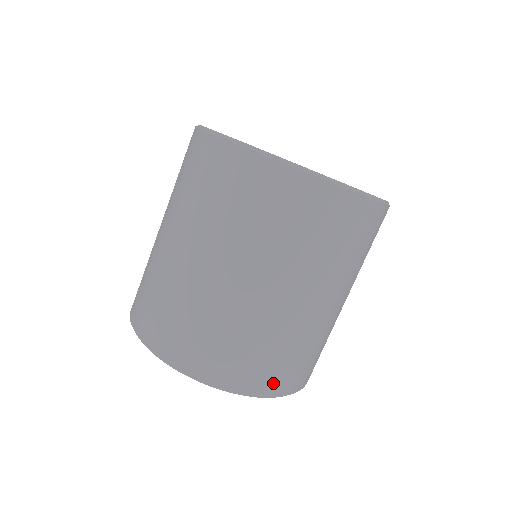
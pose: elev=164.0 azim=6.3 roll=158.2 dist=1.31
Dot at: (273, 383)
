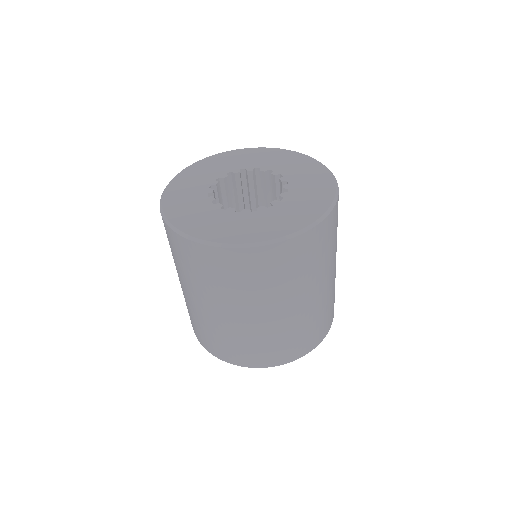
Dot at: (331, 320)
